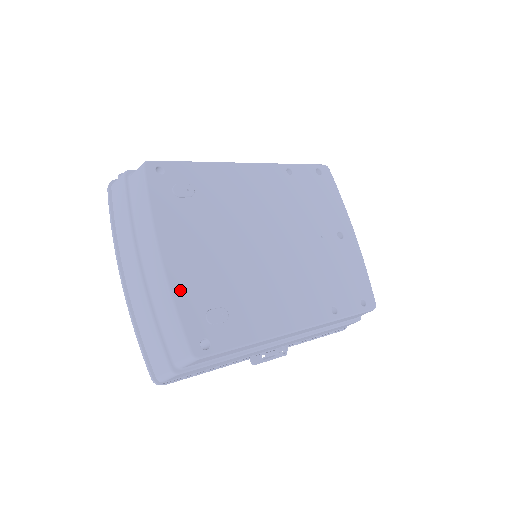
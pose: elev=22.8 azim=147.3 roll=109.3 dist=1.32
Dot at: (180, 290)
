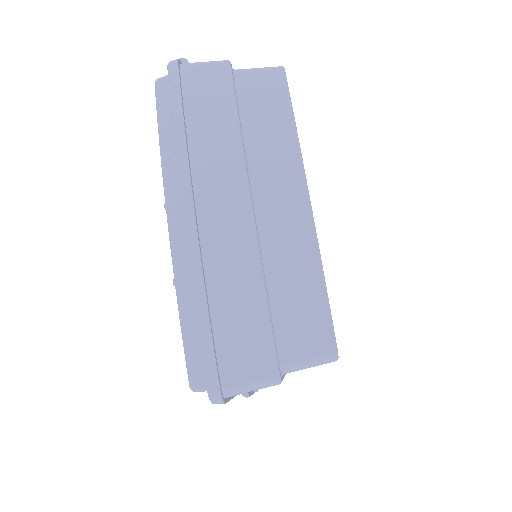
Dot at: occluded
